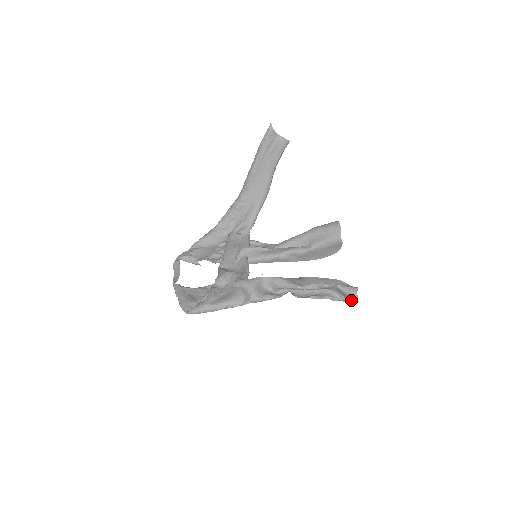
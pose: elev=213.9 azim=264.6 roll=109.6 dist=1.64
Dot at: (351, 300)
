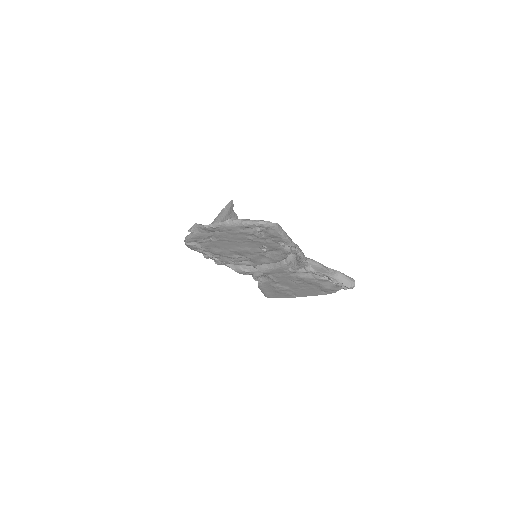
Dot at: (351, 282)
